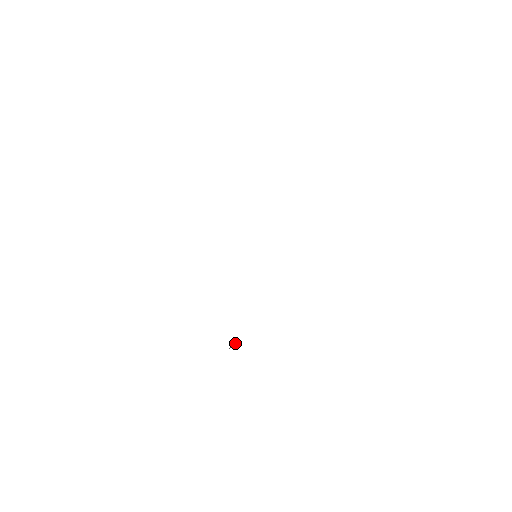
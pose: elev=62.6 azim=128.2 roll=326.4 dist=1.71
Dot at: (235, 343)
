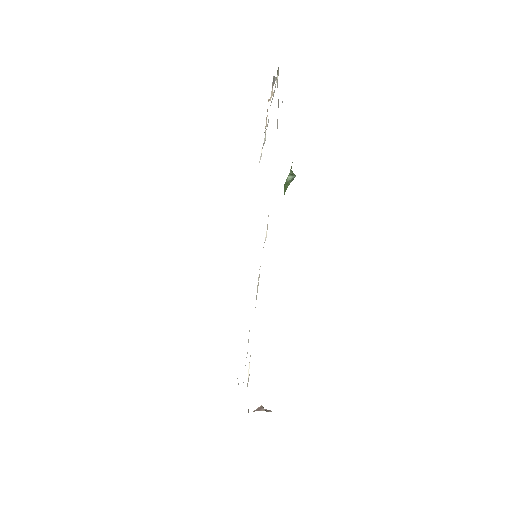
Dot at: (261, 408)
